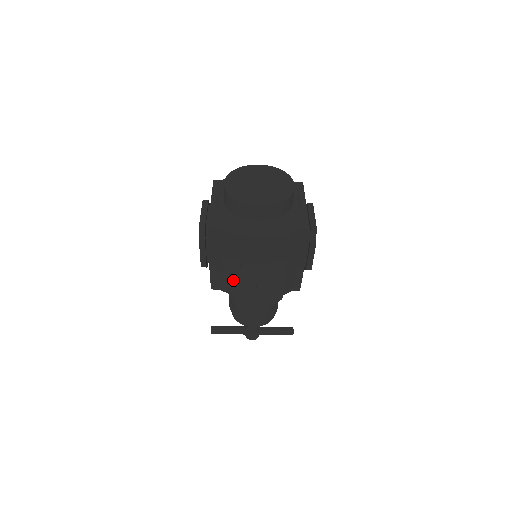
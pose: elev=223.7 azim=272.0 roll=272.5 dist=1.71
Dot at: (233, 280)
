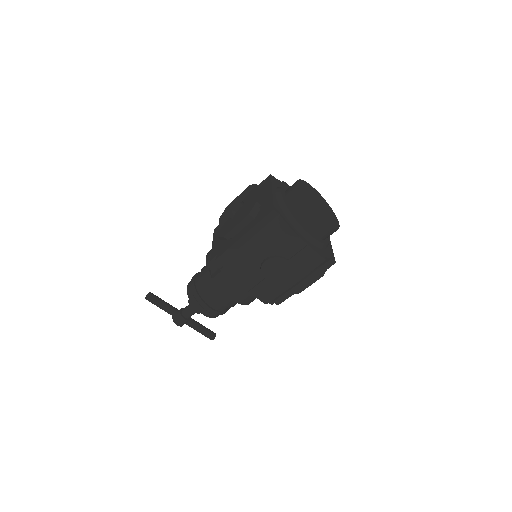
Dot at: (247, 265)
